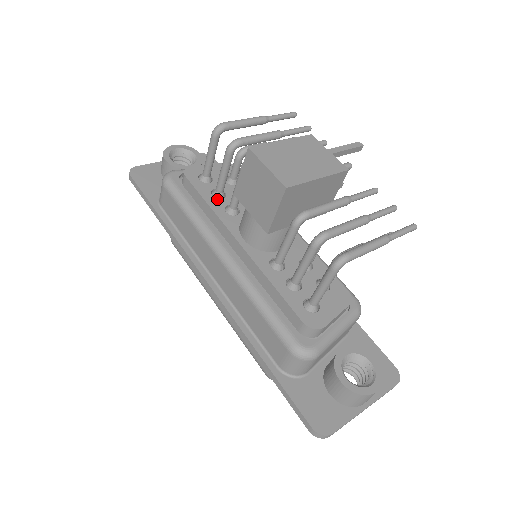
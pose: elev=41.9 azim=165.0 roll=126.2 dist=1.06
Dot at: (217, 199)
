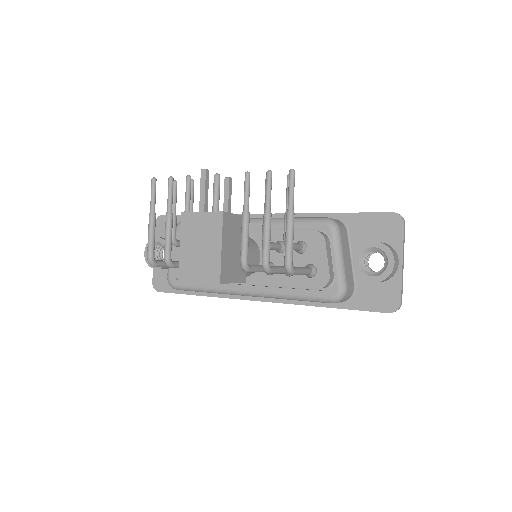
Dot at: occluded
